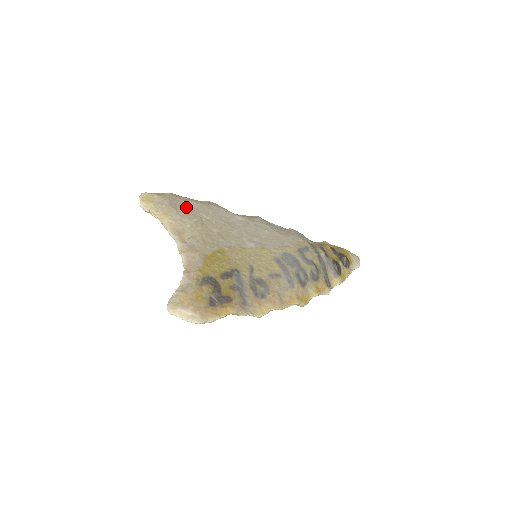
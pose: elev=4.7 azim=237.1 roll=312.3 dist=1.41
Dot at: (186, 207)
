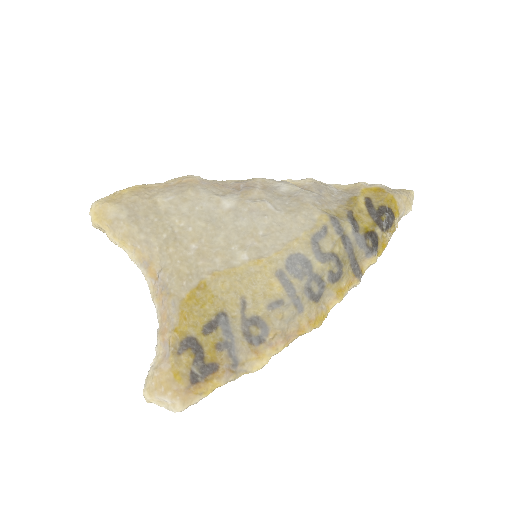
Dot at: (151, 213)
